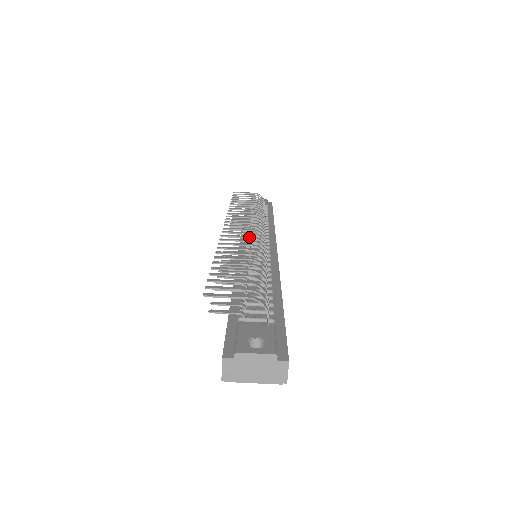
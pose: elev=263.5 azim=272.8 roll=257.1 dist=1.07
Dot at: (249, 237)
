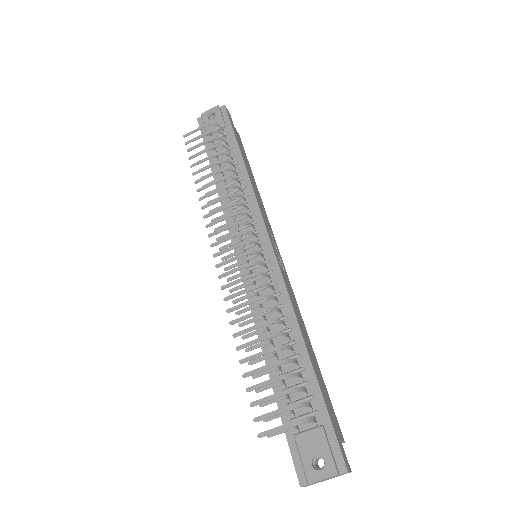
Dot at: (247, 279)
